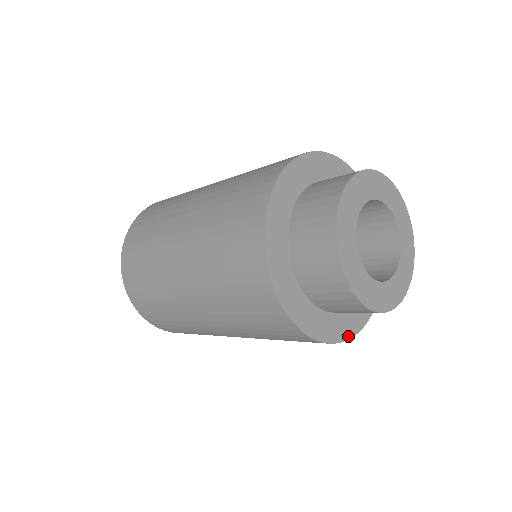
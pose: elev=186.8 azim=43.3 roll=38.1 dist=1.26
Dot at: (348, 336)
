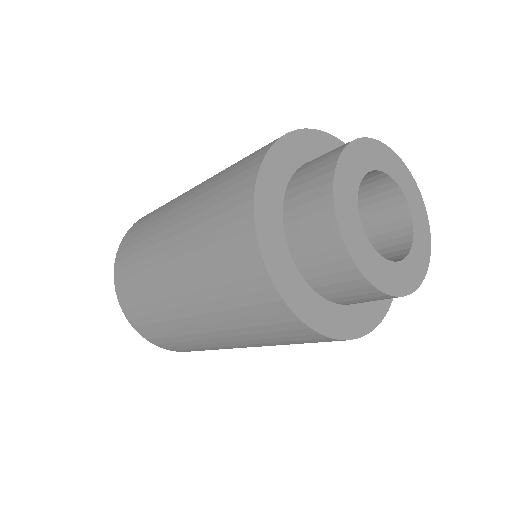
Dot at: (383, 313)
